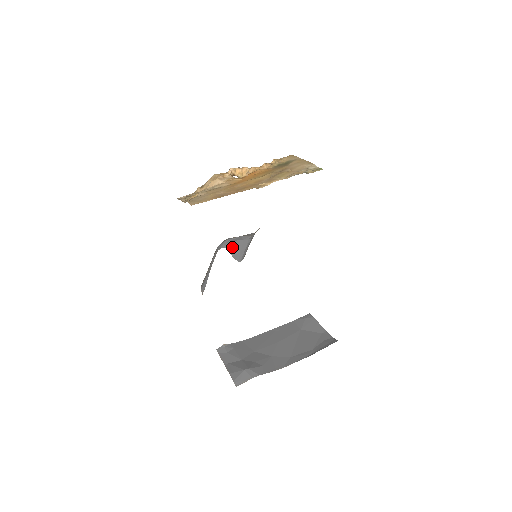
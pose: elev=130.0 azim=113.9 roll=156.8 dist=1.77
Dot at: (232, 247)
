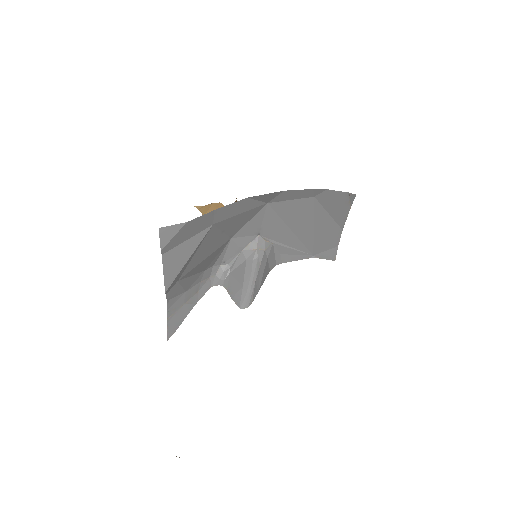
Dot at: (232, 282)
